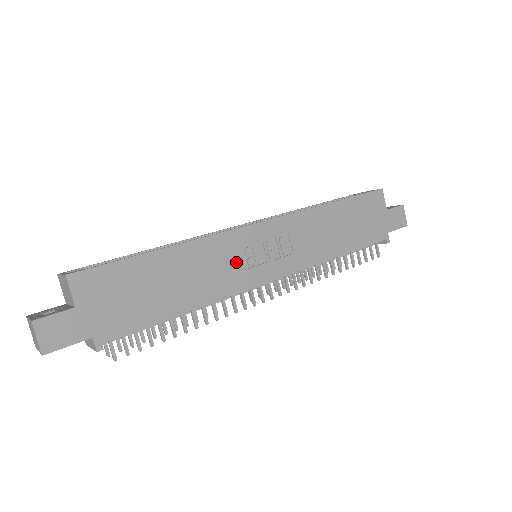
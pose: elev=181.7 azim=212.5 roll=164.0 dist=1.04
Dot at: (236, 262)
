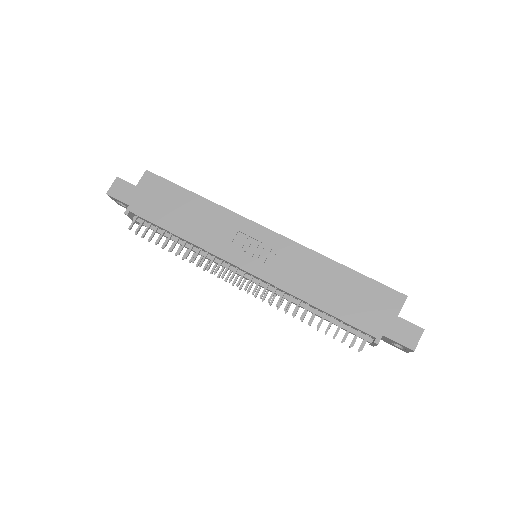
Dot at: (230, 237)
